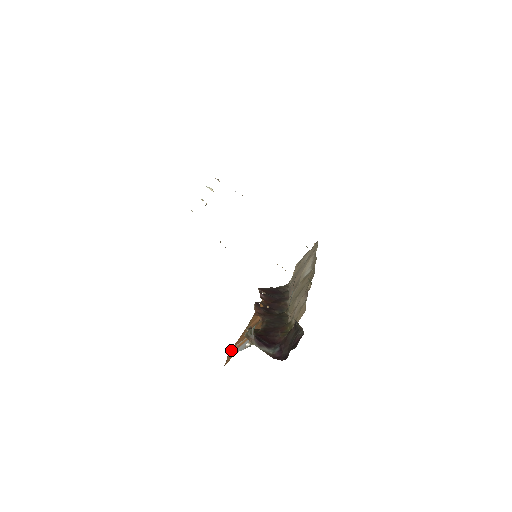
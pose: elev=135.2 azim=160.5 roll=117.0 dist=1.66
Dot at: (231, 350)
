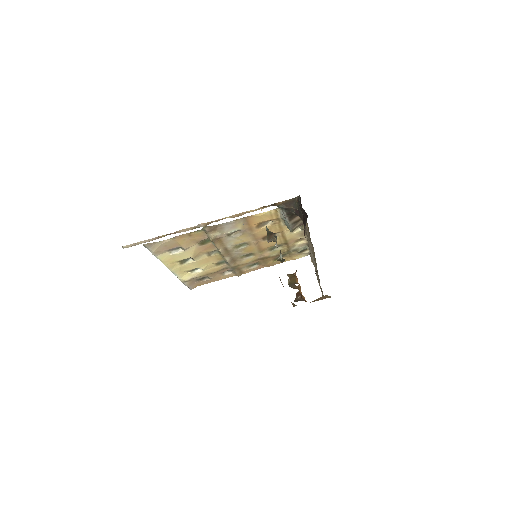
Dot at: occluded
